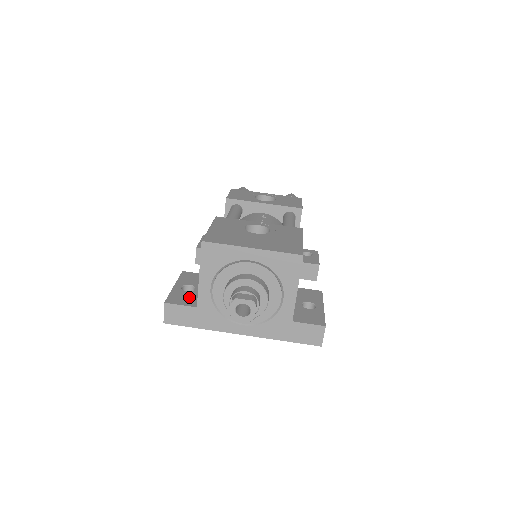
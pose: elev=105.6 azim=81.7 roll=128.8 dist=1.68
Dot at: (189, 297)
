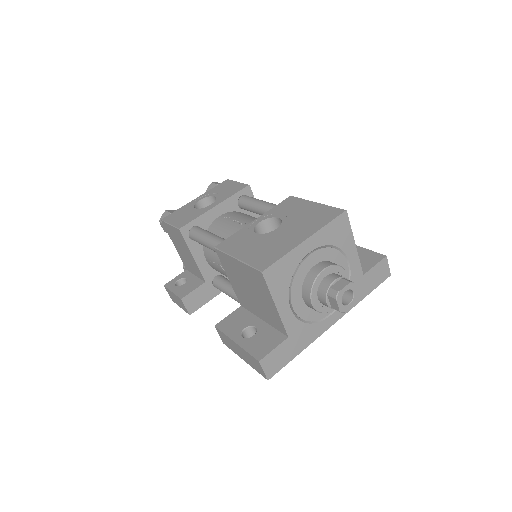
Dot at: (266, 337)
